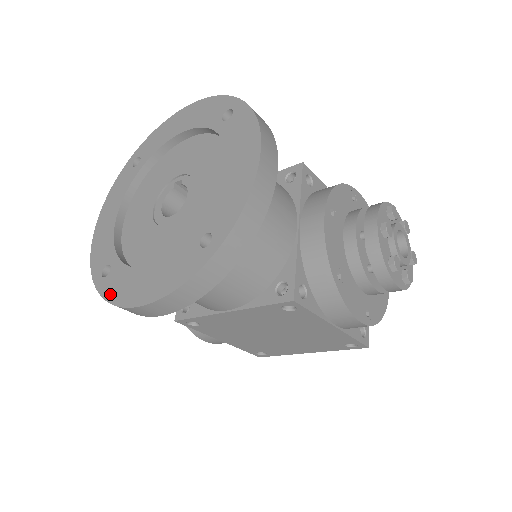
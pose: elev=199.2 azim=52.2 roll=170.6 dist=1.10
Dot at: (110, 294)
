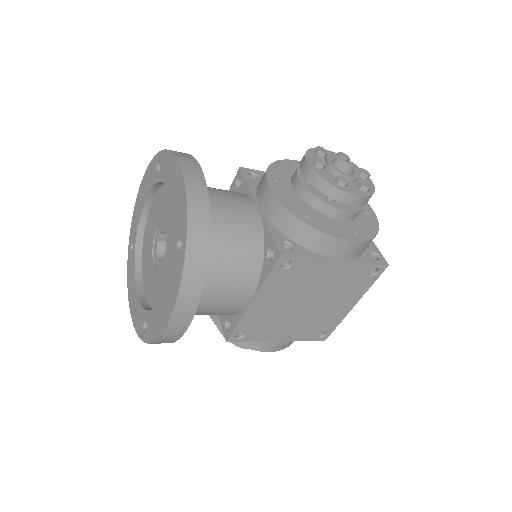
Dot at: (152, 336)
